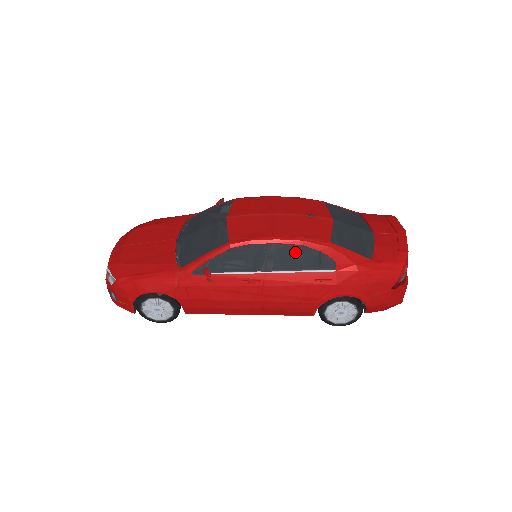
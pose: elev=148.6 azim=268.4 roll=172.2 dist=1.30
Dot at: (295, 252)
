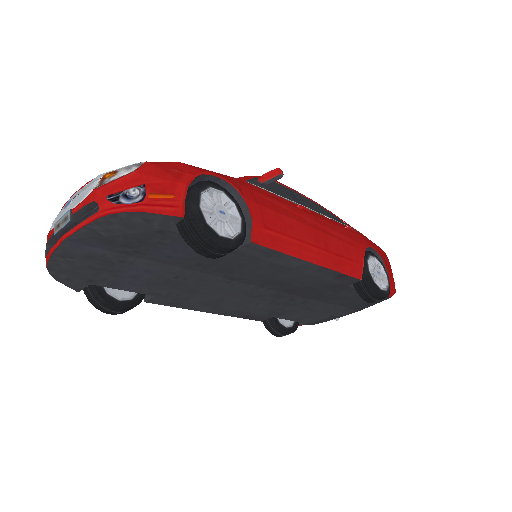
Dot at: (314, 205)
